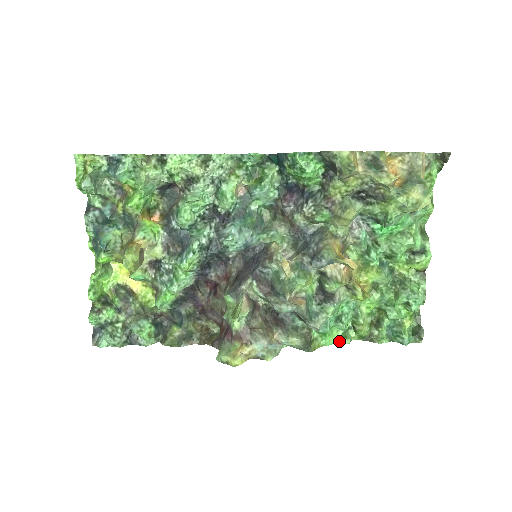
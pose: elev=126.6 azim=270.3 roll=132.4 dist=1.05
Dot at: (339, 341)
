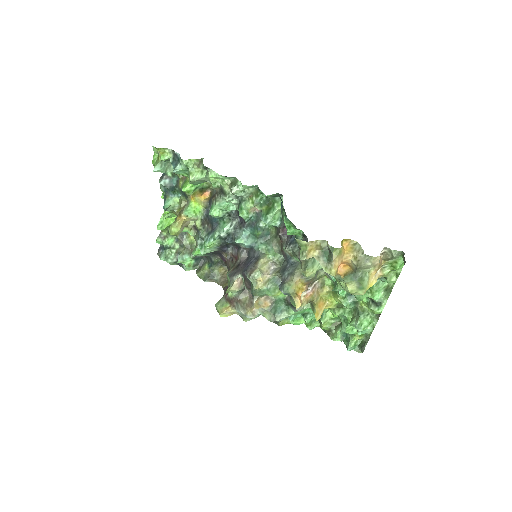
Dot at: occluded
